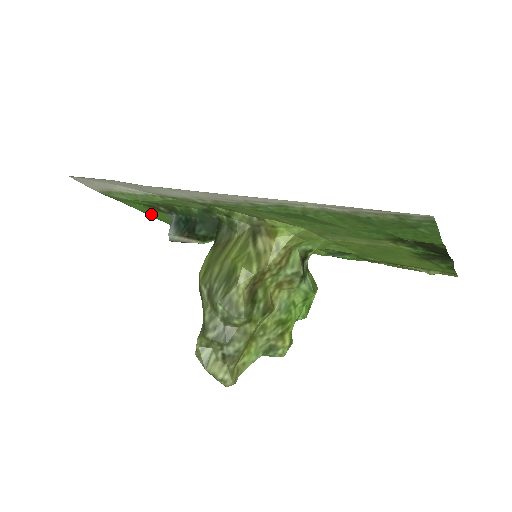
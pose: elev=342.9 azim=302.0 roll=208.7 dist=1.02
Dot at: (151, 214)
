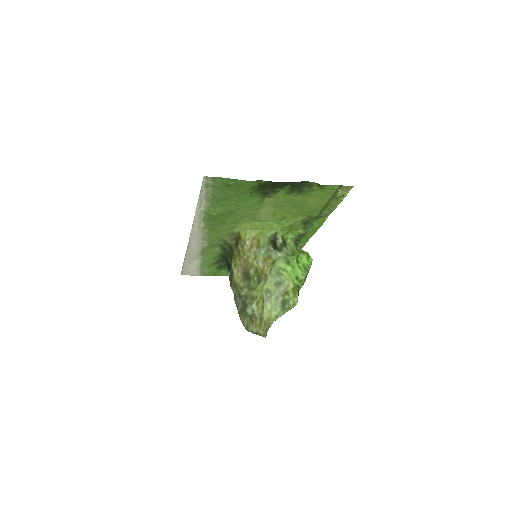
Dot at: occluded
